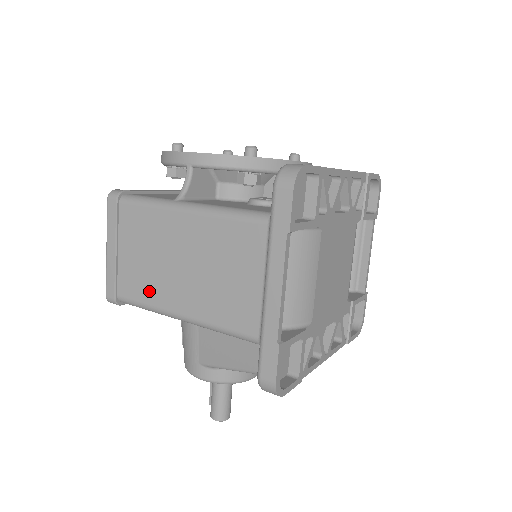
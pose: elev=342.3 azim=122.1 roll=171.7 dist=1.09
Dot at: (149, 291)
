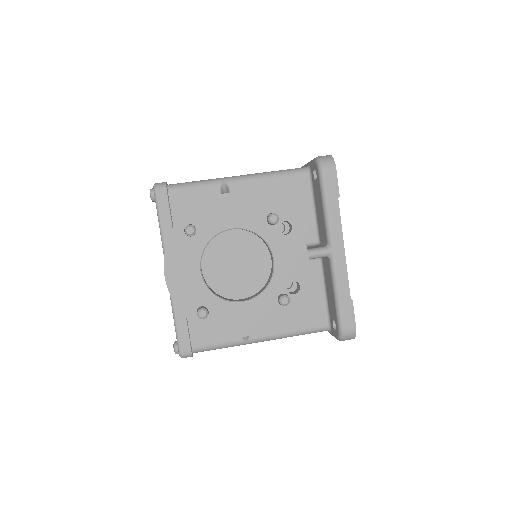
Dot at: occluded
